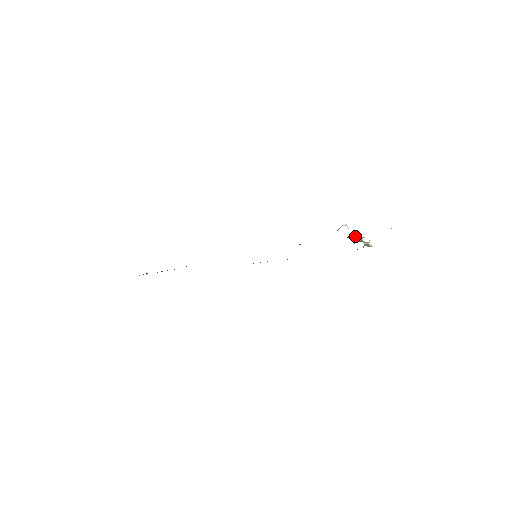
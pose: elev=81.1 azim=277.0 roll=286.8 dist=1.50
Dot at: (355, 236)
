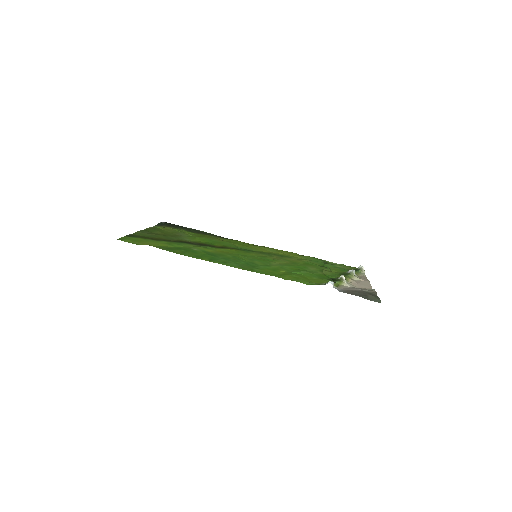
Dot at: (342, 282)
